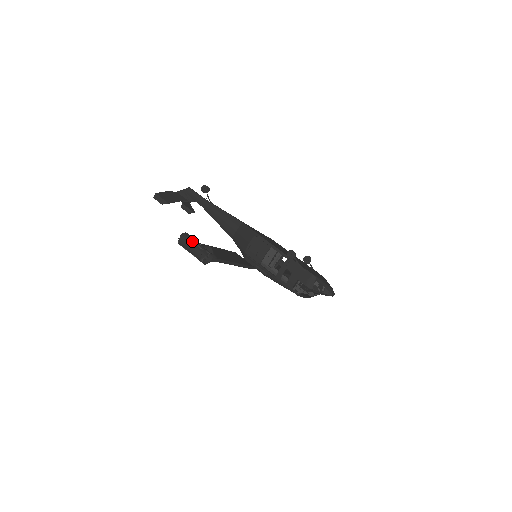
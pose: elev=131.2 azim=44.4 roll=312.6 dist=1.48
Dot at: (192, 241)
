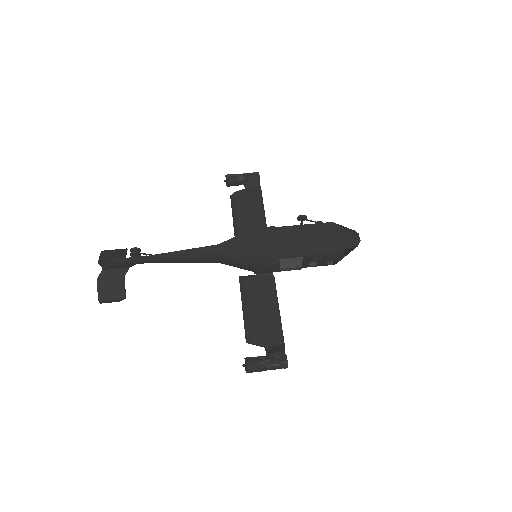
Dot at: (262, 367)
